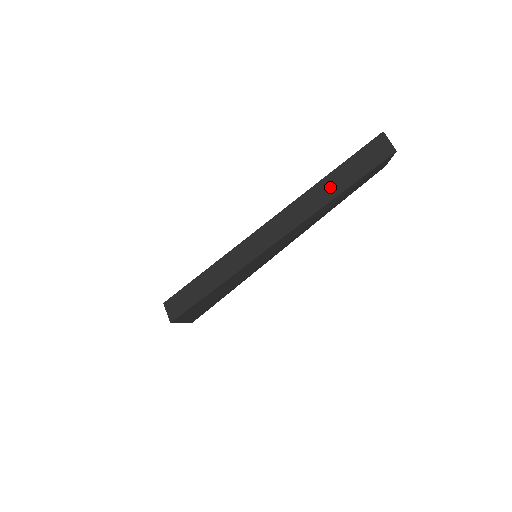
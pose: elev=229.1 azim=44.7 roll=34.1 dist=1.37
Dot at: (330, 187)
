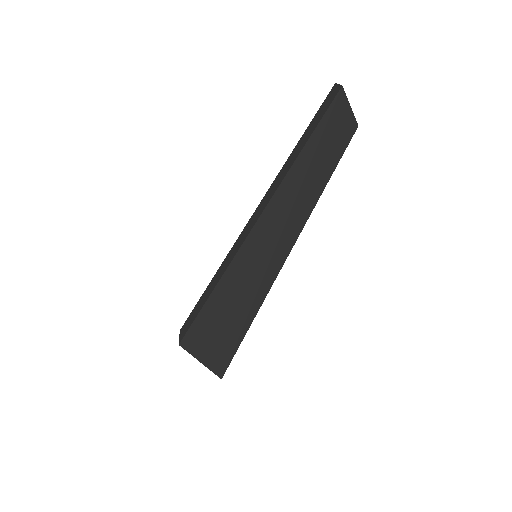
Dot at: (298, 148)
